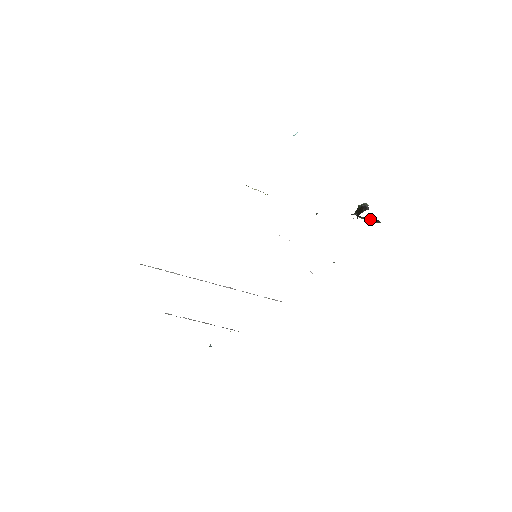
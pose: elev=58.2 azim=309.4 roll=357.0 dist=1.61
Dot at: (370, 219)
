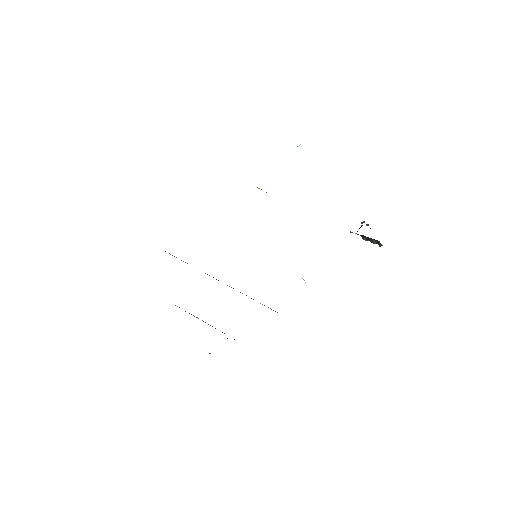
Dot at: (371, 239)
